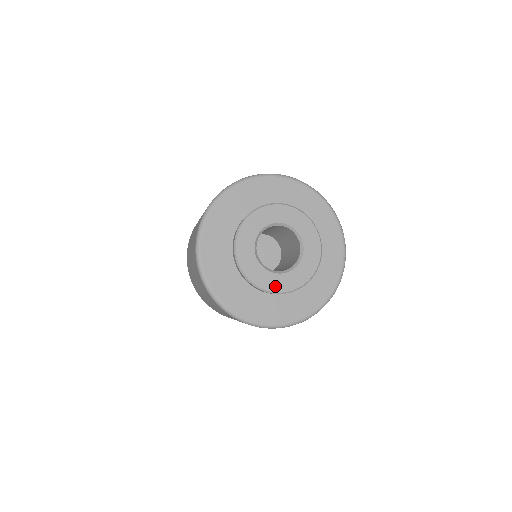
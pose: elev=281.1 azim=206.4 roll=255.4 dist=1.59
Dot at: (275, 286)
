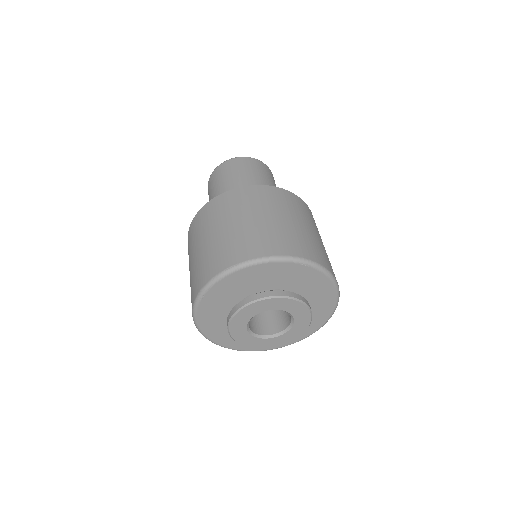
Dot at: (255, 345)
